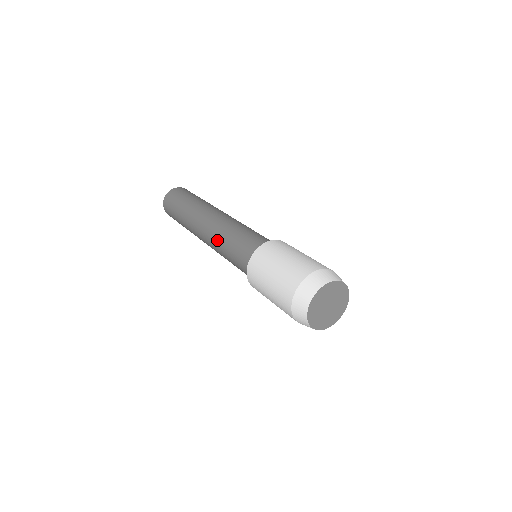
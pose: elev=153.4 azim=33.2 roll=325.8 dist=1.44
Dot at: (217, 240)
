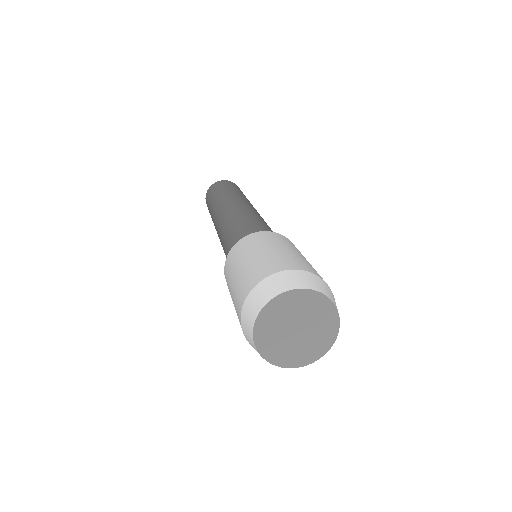
Dot at: (237, 215)
